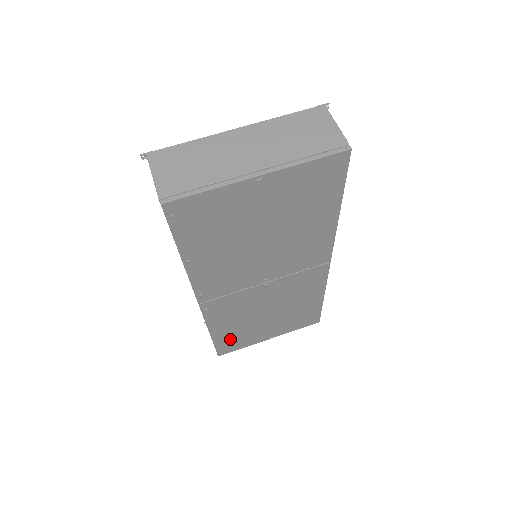
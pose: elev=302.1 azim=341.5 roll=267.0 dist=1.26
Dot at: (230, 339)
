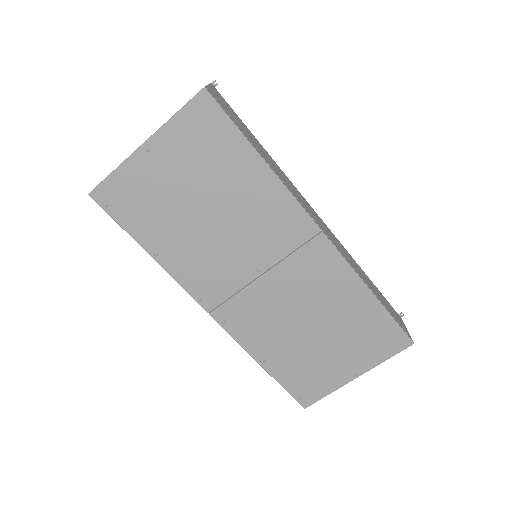
Dot at: (295, 375)
